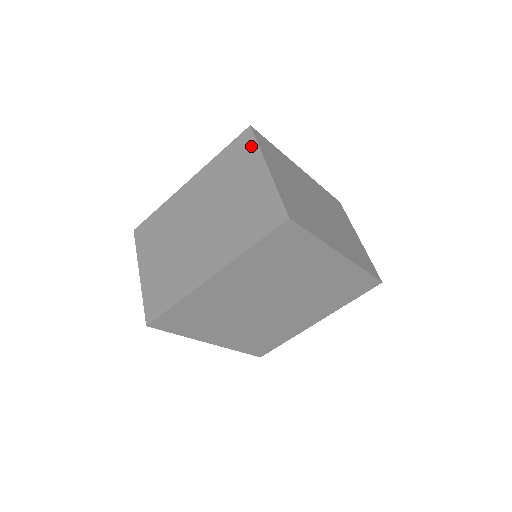
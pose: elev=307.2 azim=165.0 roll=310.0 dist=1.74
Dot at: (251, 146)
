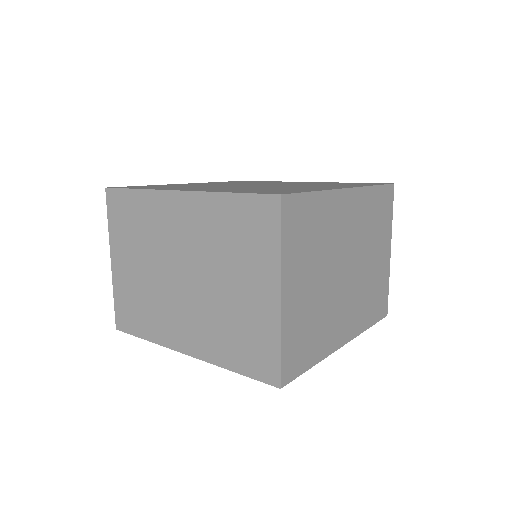
Dot at: (271, 236)
